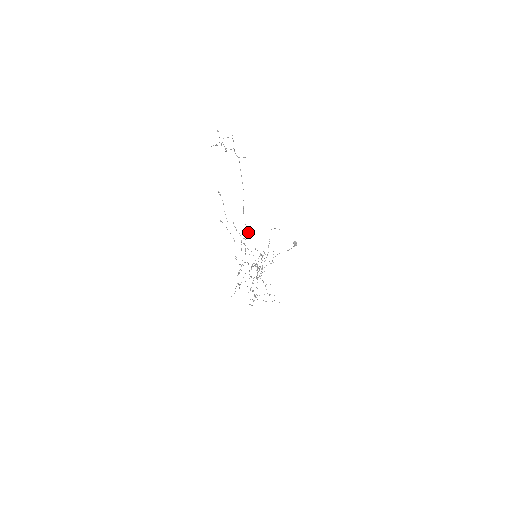
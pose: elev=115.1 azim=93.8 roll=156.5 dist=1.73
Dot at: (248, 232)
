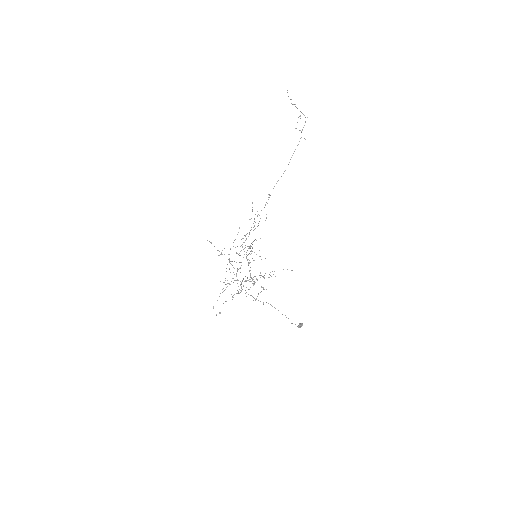
Dot at: occluded
